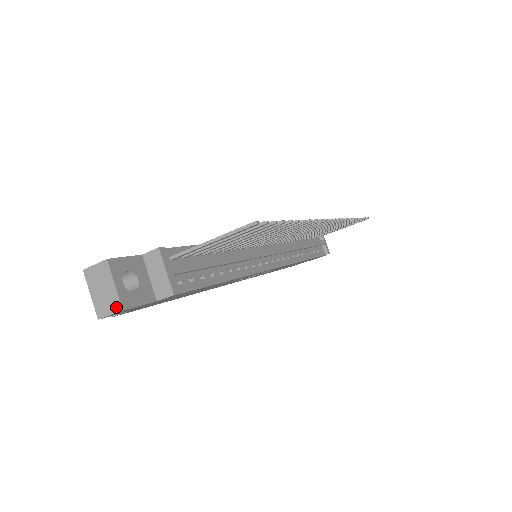
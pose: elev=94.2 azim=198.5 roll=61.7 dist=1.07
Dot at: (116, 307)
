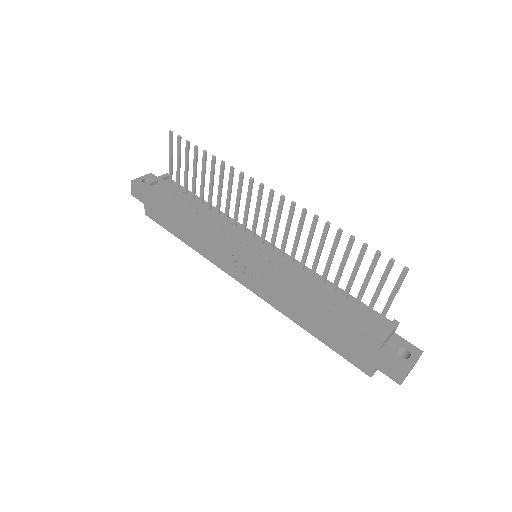
Dot at: (133, 183)
